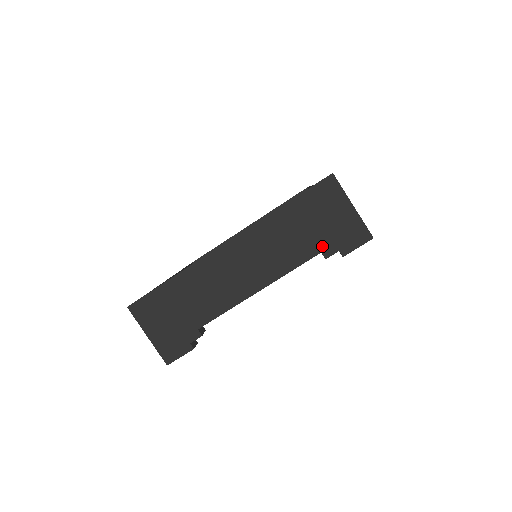
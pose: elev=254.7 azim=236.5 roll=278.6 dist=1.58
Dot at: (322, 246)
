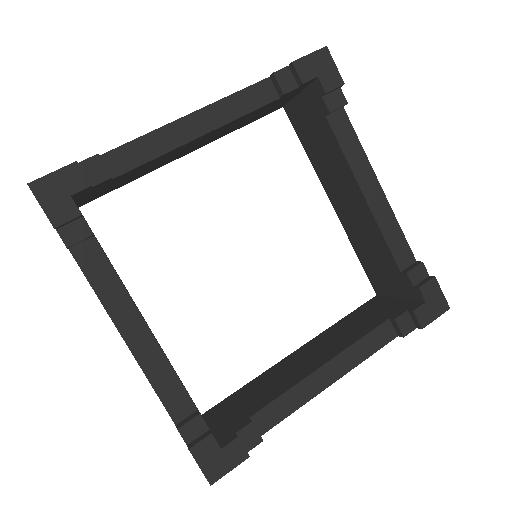
Dot at: occluded
